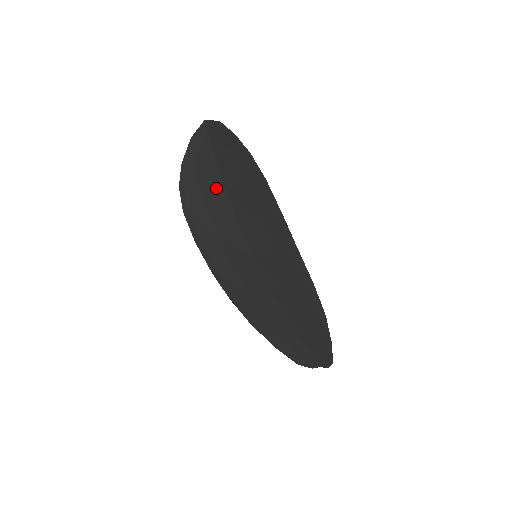
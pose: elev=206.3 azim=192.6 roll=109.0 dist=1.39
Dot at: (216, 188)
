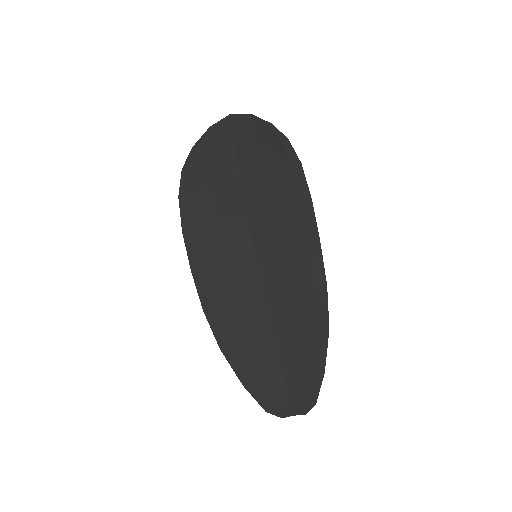
Dot at: (228, 176)
